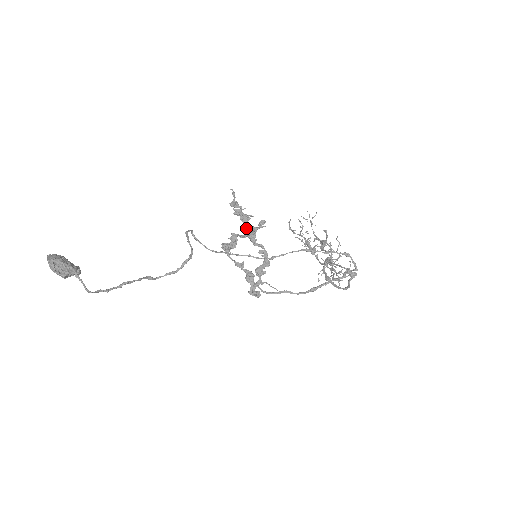
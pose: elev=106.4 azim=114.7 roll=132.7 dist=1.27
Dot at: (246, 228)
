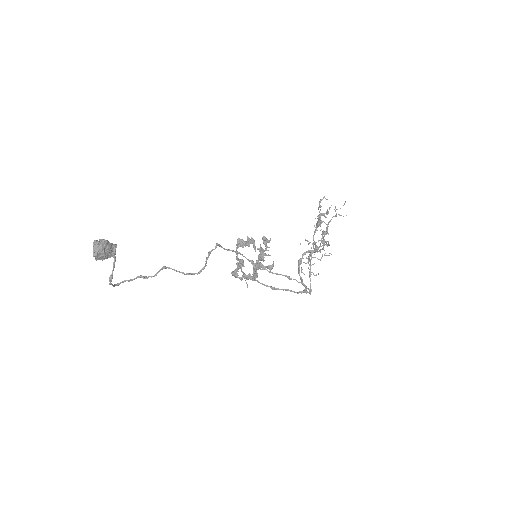
Dot at: (257, 263)
